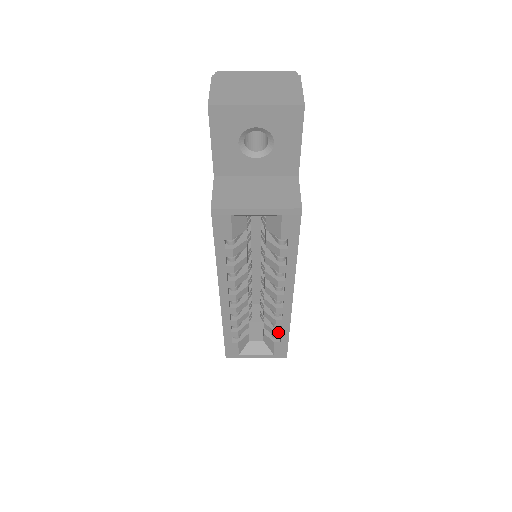
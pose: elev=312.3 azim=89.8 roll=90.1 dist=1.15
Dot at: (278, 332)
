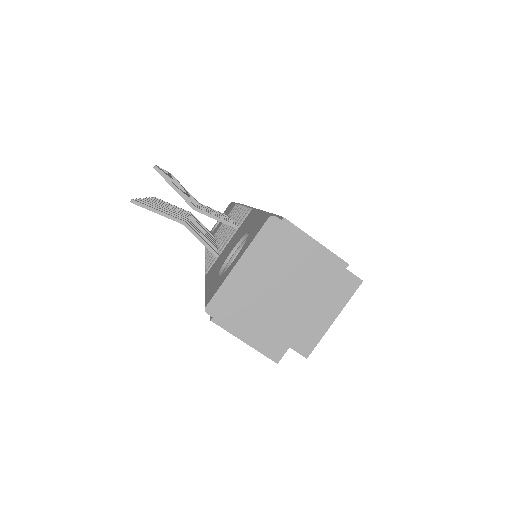
Dot at: occluded
